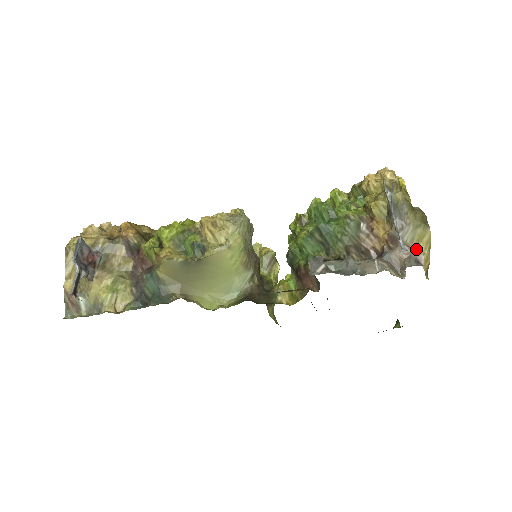
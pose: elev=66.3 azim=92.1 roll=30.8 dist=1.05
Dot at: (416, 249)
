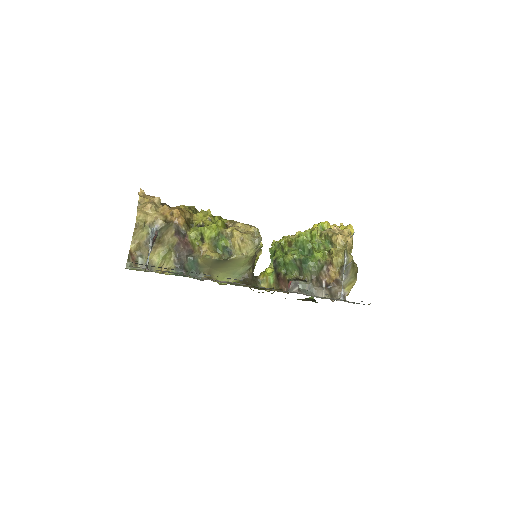
Dot at: (346, 288)
